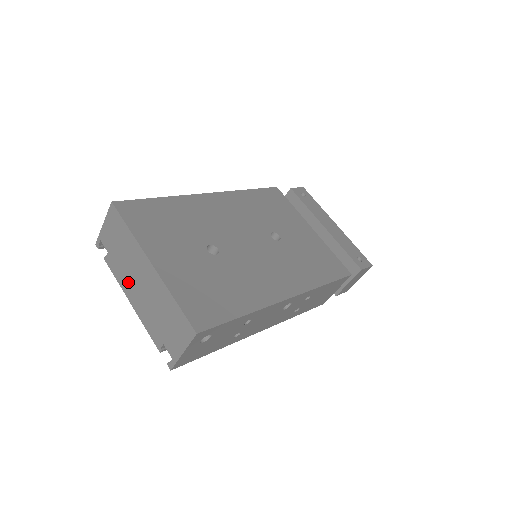
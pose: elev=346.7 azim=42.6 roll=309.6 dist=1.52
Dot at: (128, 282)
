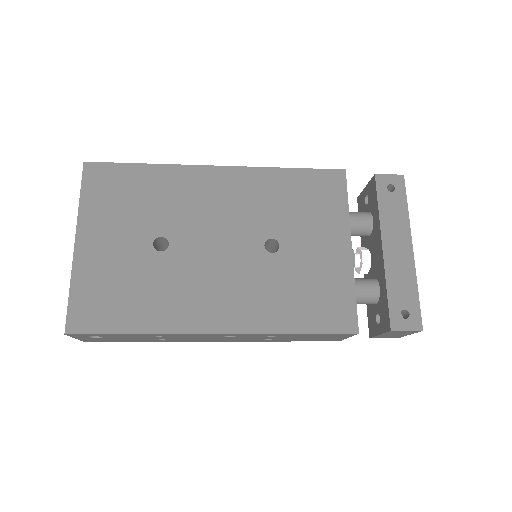
Dot at: occluded
